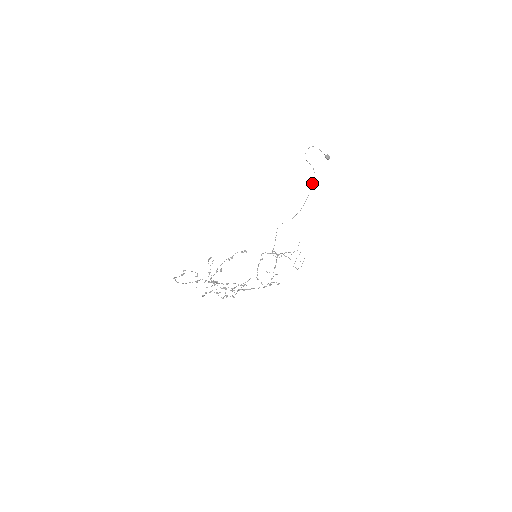
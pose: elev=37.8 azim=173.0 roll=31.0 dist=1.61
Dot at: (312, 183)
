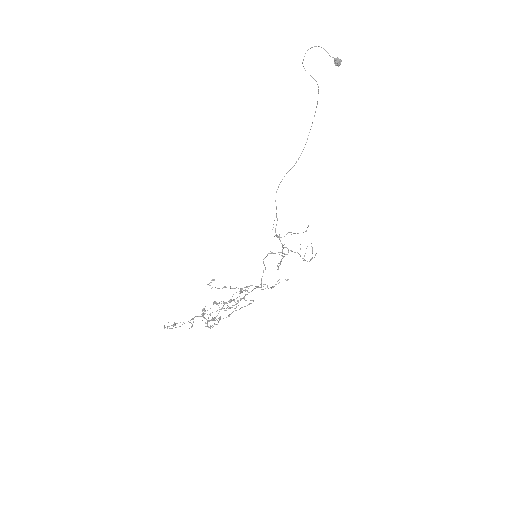
Dot at: occluded
